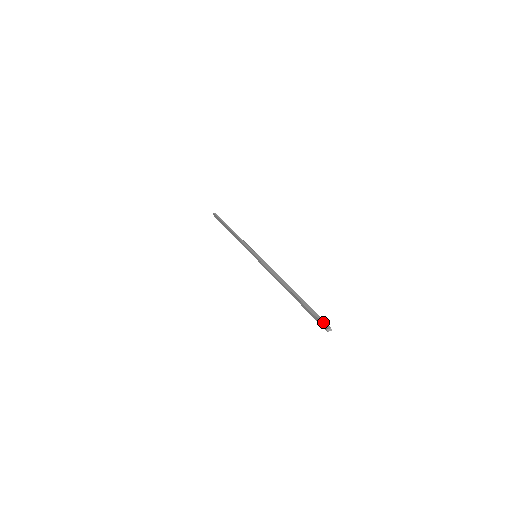
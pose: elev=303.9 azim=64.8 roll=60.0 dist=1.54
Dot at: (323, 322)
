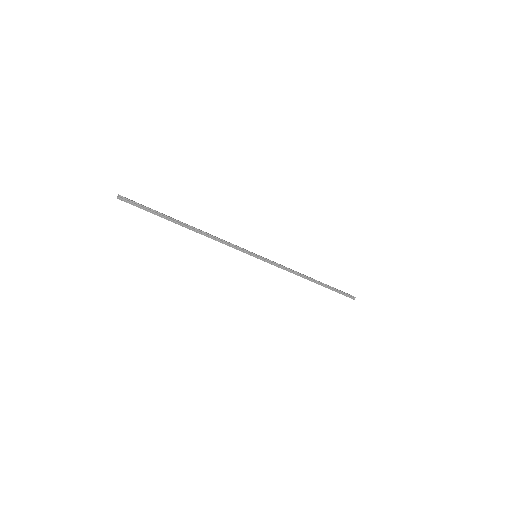
Dot at: (350, 297)
